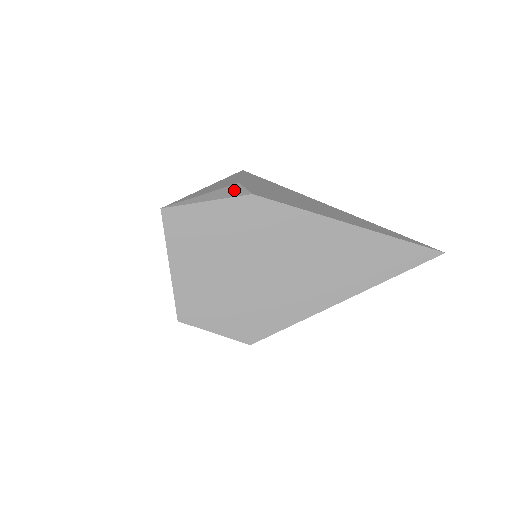
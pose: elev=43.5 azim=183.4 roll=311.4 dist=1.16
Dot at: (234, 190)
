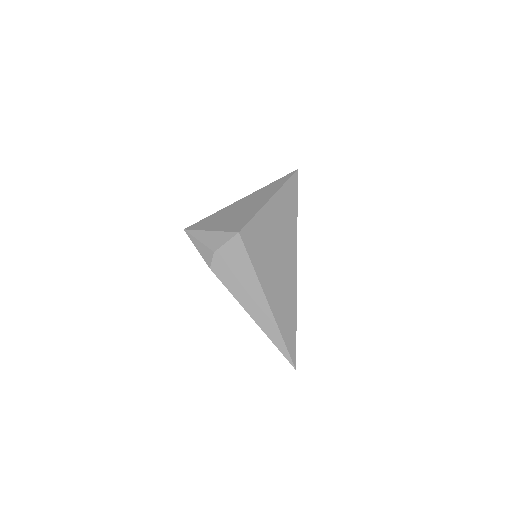
Dot at: (208, 256)
